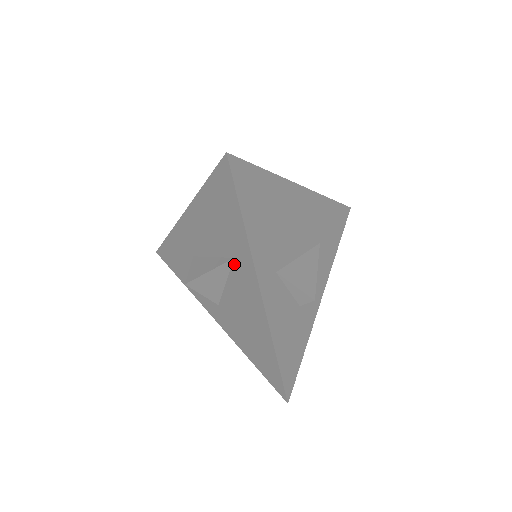
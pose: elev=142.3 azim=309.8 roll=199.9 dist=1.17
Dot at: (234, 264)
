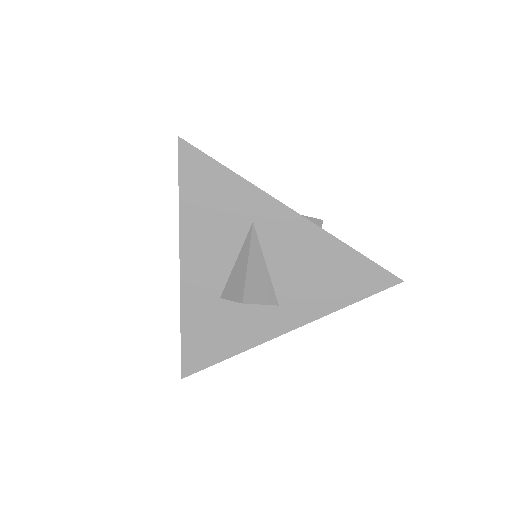
Dot at: (257, 228)
